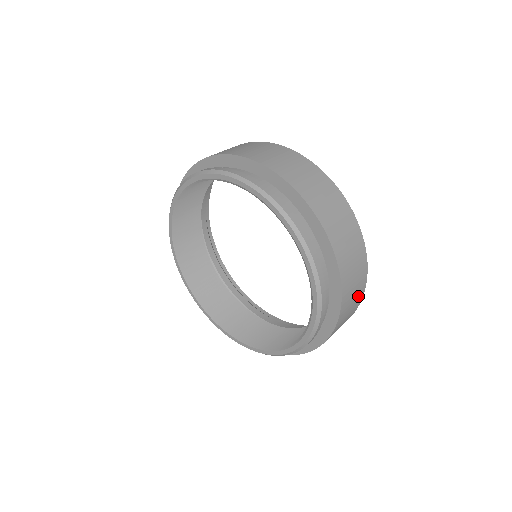
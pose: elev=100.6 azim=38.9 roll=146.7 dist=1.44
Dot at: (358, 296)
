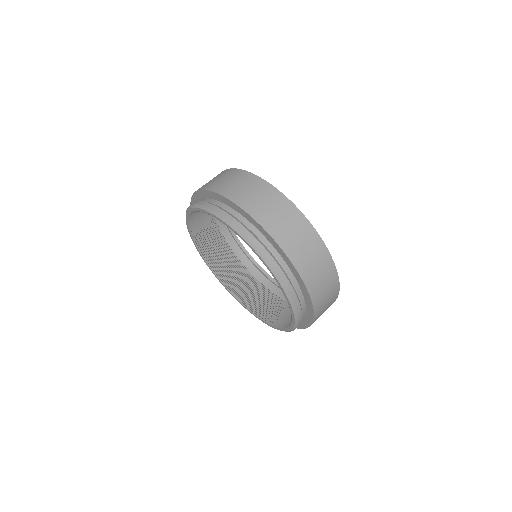
Dot at: (326, 269)
